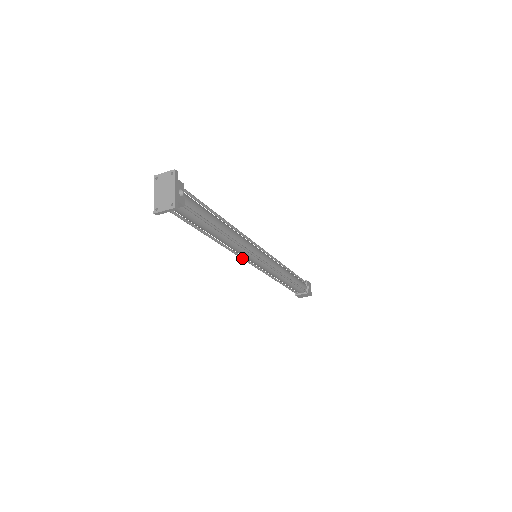
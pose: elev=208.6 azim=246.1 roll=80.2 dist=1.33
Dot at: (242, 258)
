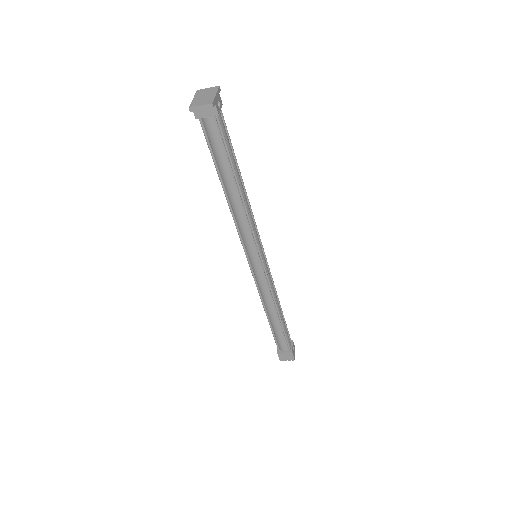
Dot at: (243, 246)
